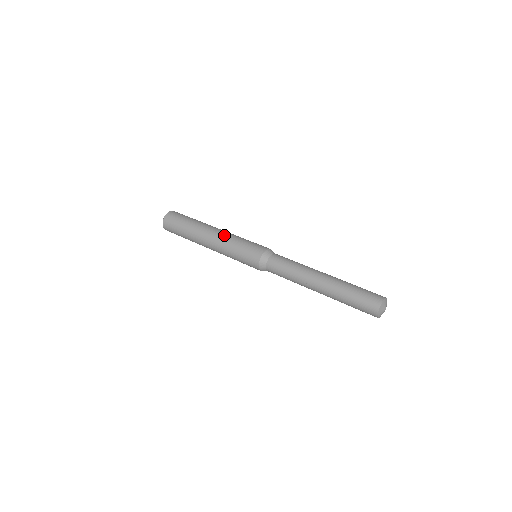
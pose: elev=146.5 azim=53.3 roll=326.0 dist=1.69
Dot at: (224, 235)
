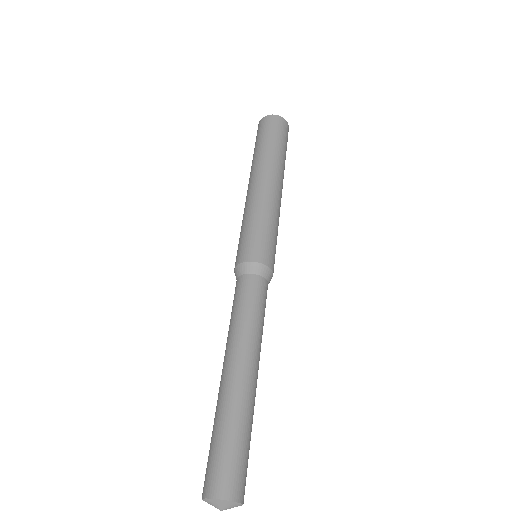
Dot at: (246, 202)
